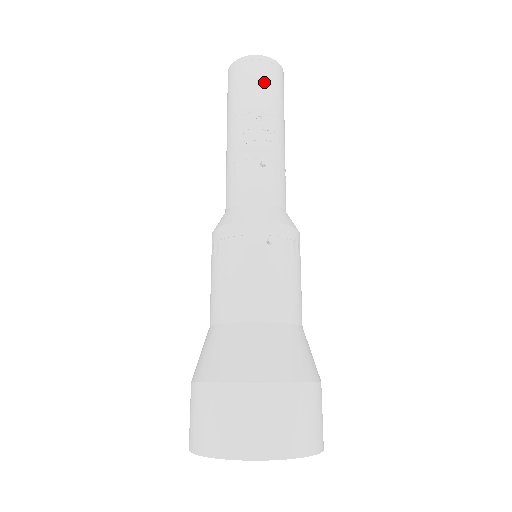
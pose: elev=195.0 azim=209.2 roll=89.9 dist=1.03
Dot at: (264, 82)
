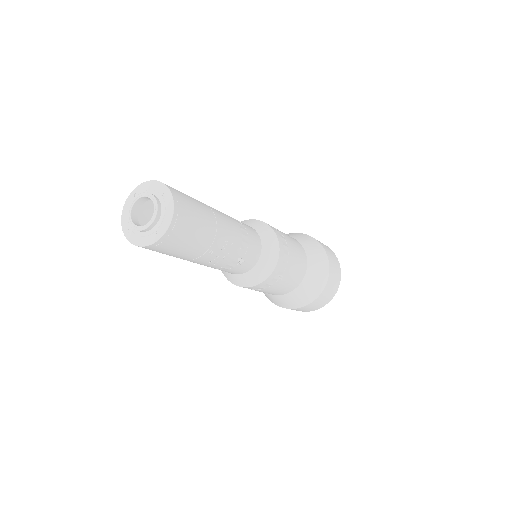
Dot at: (189, 239)
